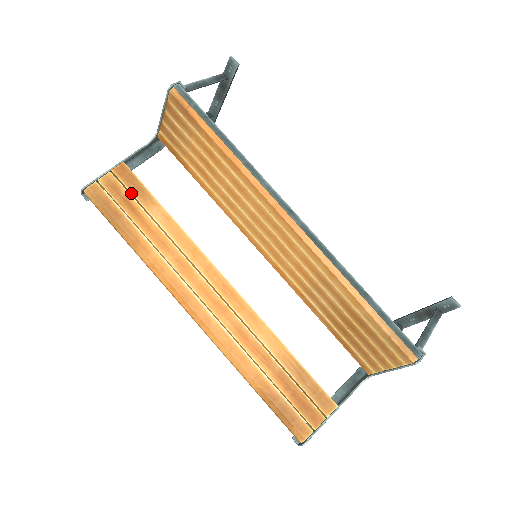
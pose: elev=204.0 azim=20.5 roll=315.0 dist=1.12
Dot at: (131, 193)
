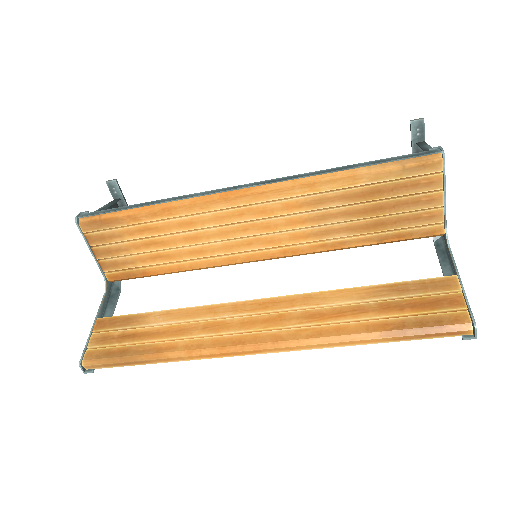
Dot at: (122, 329)
